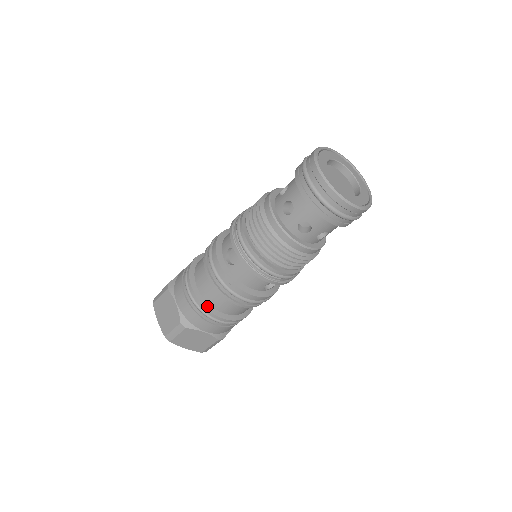
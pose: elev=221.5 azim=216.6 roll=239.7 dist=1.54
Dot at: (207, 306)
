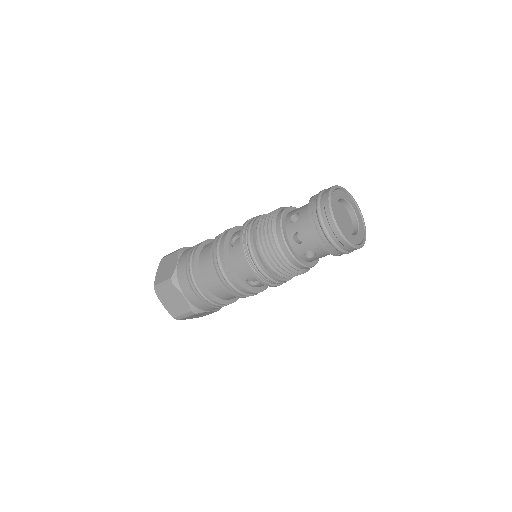
Dot at: (197, 273)
